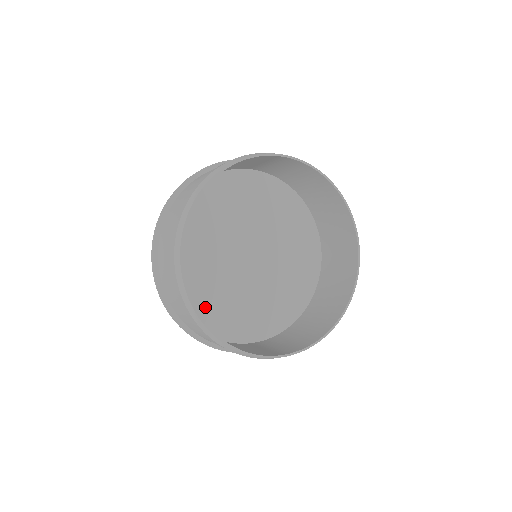
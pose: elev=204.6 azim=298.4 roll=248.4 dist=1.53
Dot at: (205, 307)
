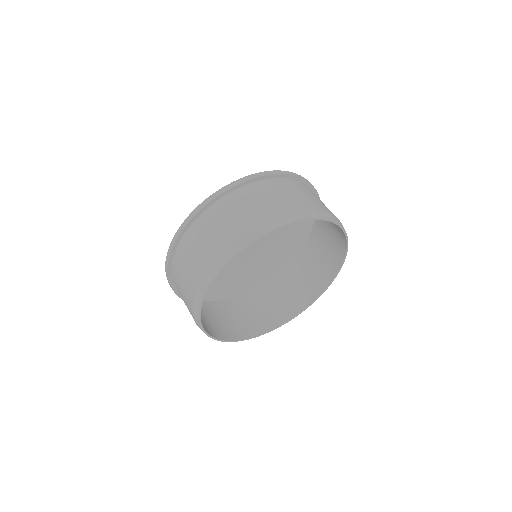
Dot at: occluded
